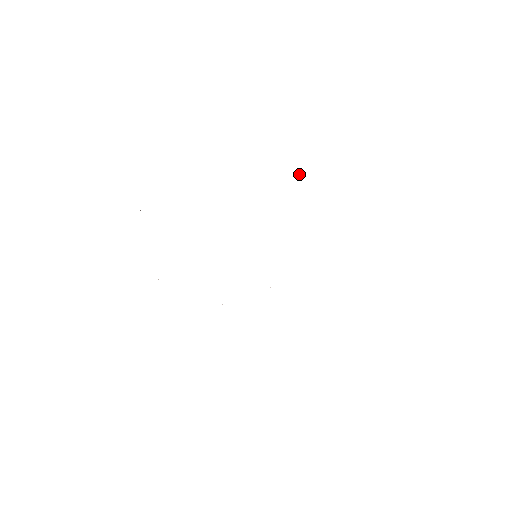
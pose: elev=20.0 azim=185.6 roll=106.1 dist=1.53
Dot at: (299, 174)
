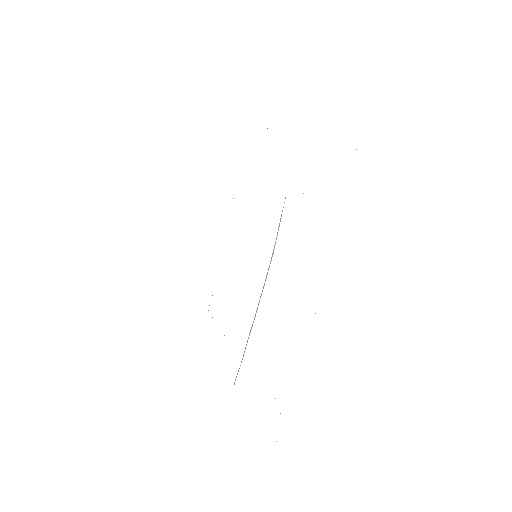
Dot at: occluded
